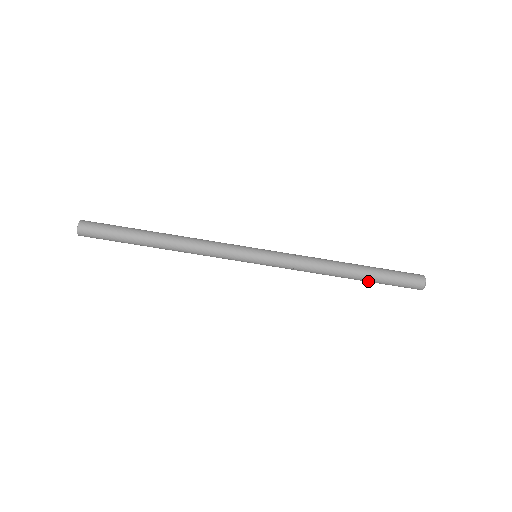
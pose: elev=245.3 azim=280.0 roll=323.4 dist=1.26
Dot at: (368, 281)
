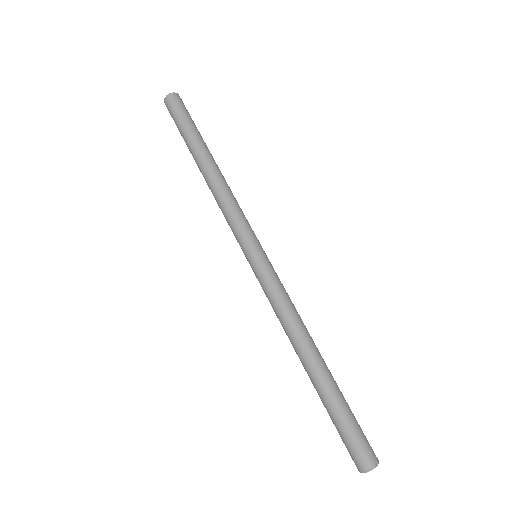
Dot at: (319, 395)
